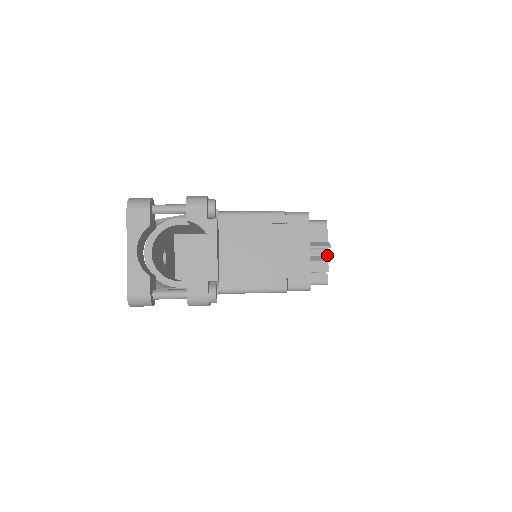
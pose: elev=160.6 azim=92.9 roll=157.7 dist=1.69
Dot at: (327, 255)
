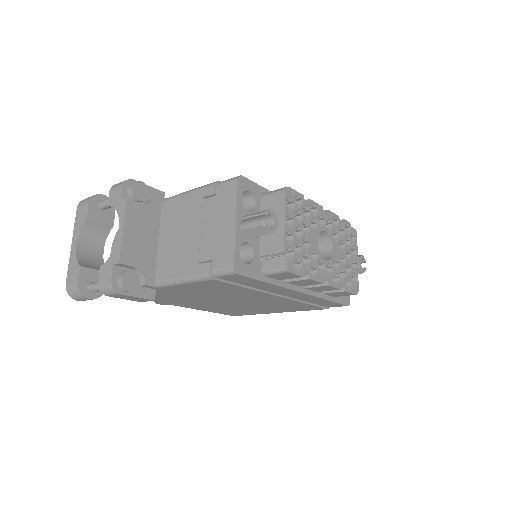
Dot at: (259, 225)
